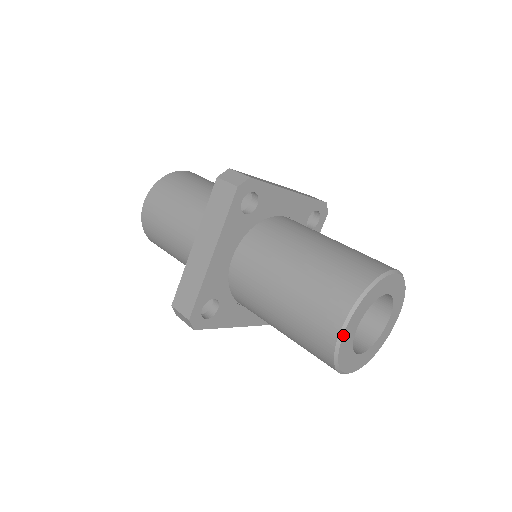
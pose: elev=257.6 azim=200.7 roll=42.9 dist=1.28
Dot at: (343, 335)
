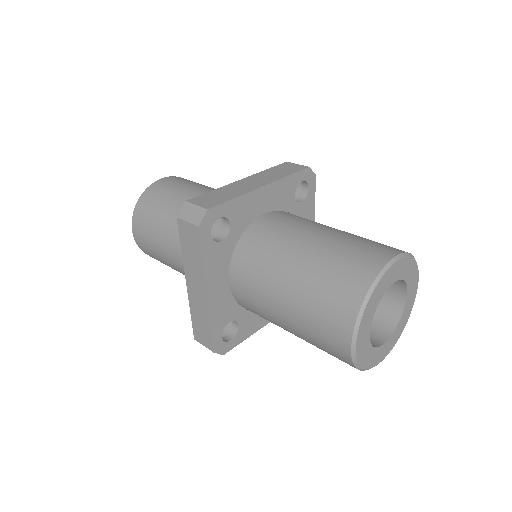
Dot at: (355, 351)
